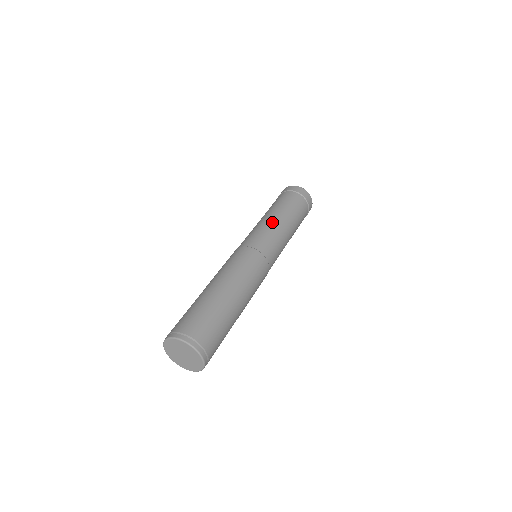
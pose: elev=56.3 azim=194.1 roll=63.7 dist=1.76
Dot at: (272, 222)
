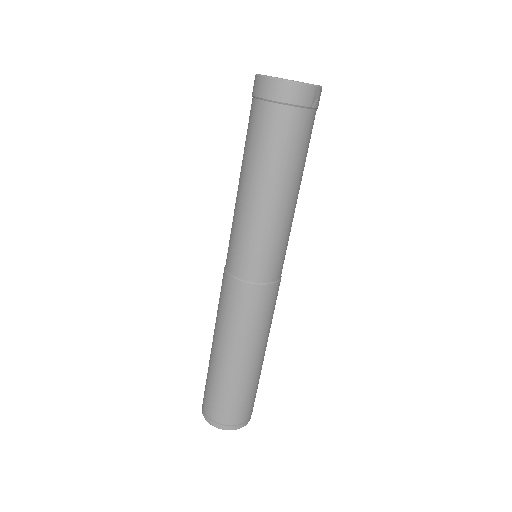
Dot at: (240, 207)
